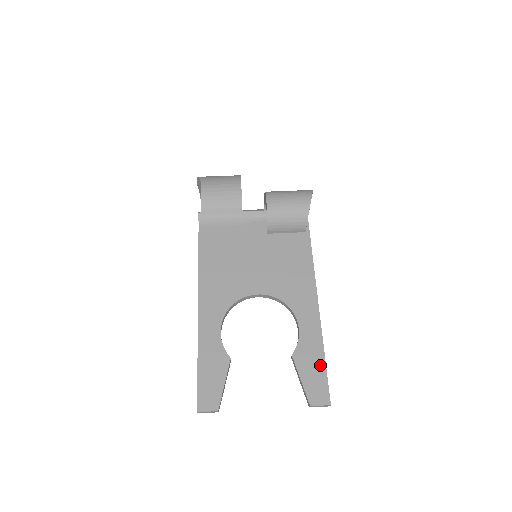
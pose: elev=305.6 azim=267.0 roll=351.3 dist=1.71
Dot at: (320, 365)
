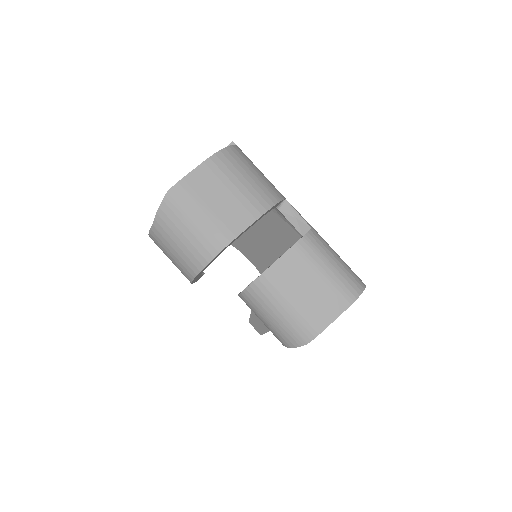
Dot at: occluded
